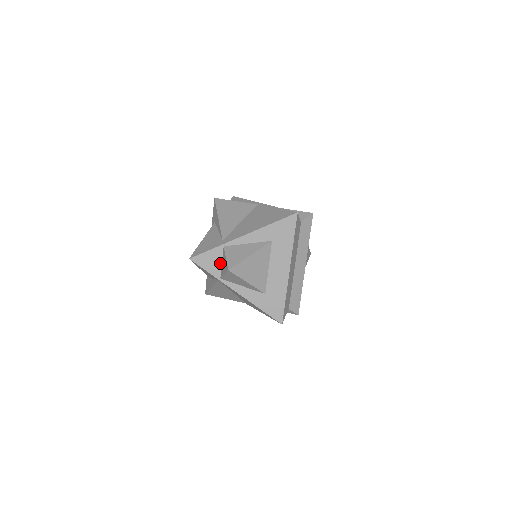
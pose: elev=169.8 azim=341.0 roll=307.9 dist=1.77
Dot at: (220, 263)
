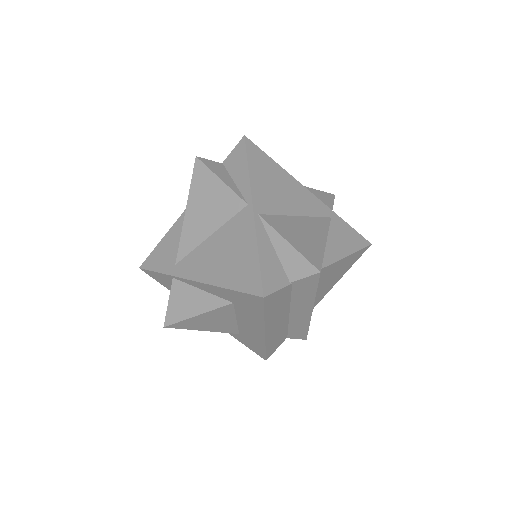
Dot at: occluded
